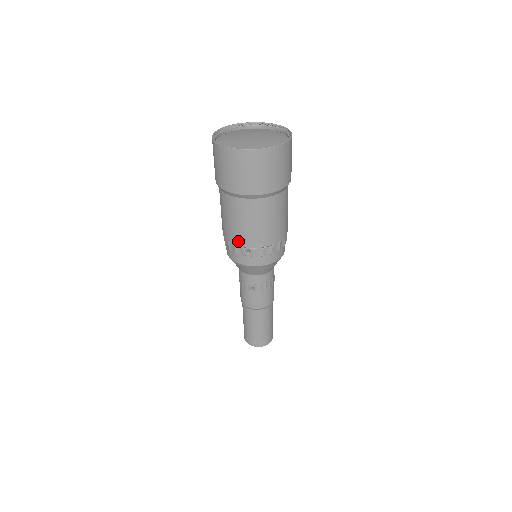
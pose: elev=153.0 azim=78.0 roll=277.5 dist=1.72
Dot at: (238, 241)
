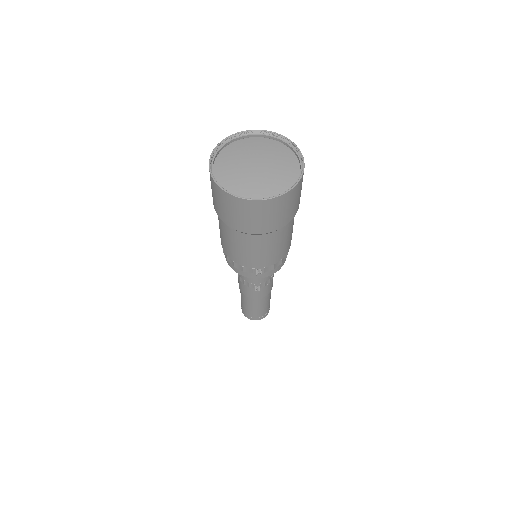
Dot at: (248, 264)
